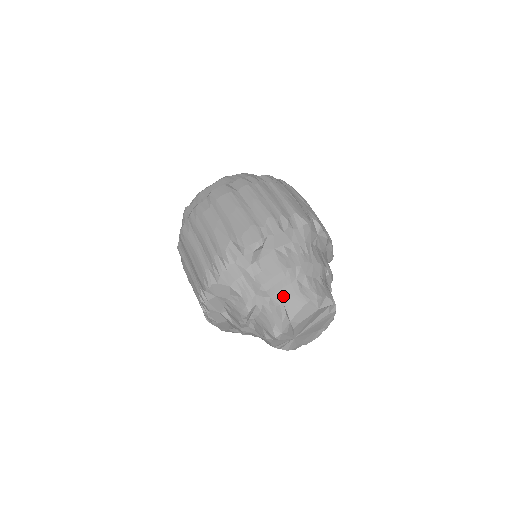
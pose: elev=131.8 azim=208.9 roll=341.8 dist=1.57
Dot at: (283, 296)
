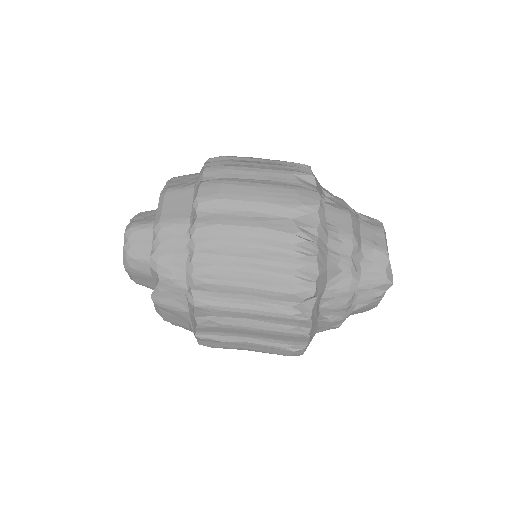
Dot at: (368, 239)
